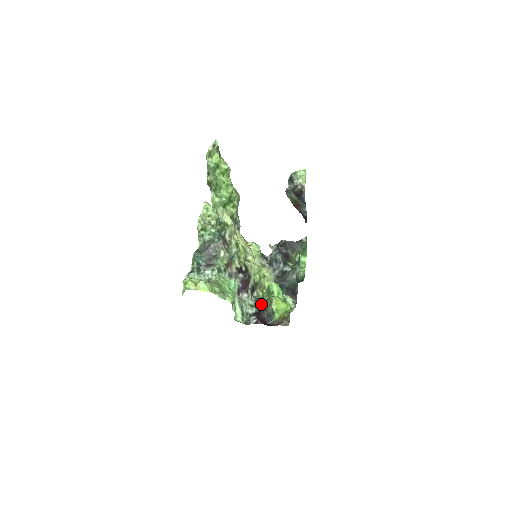
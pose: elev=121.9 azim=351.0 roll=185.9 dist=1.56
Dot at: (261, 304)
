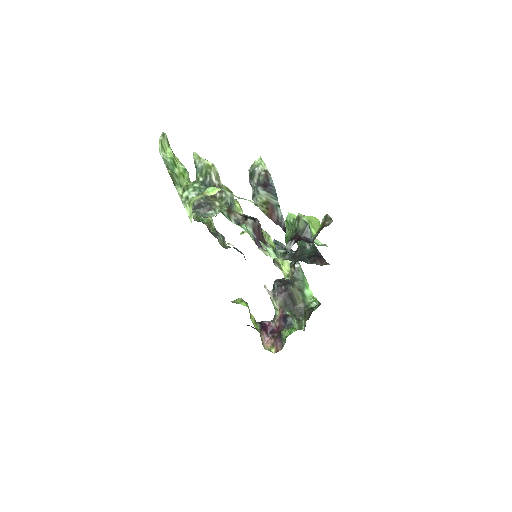
Dot at: (289, 239)
